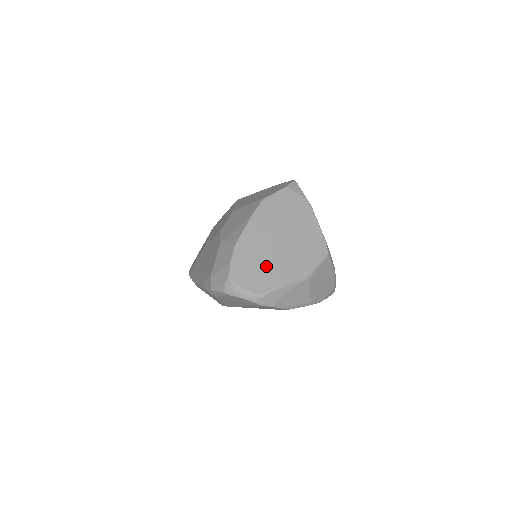
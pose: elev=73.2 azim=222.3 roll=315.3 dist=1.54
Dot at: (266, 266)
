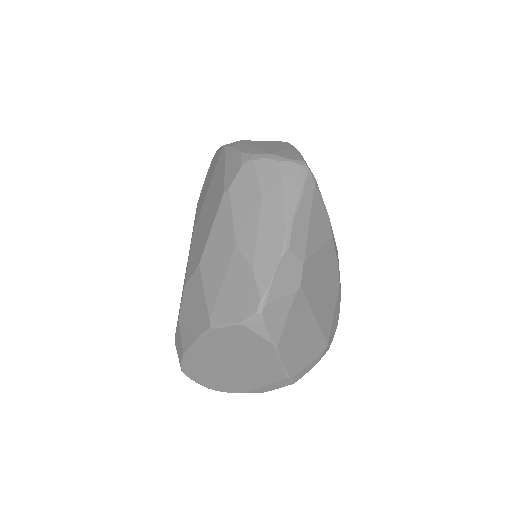
Dot at: (217, 377)
